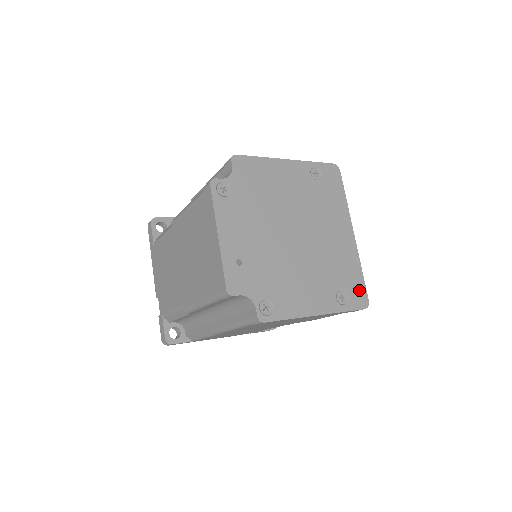
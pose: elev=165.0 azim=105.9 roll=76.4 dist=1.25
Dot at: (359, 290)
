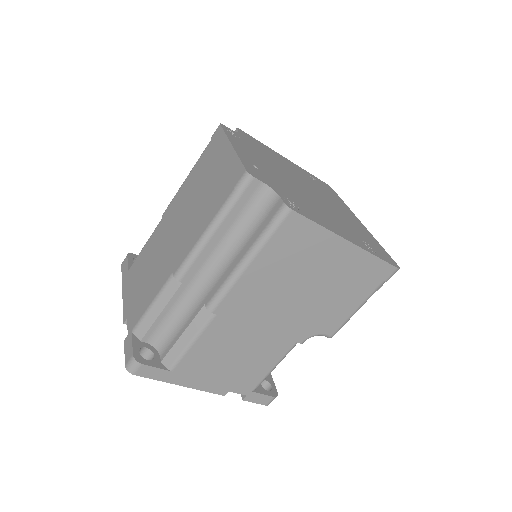
Dot at: (384, 254)
